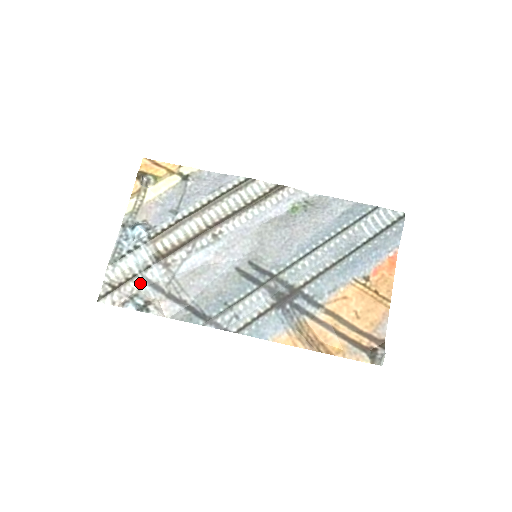
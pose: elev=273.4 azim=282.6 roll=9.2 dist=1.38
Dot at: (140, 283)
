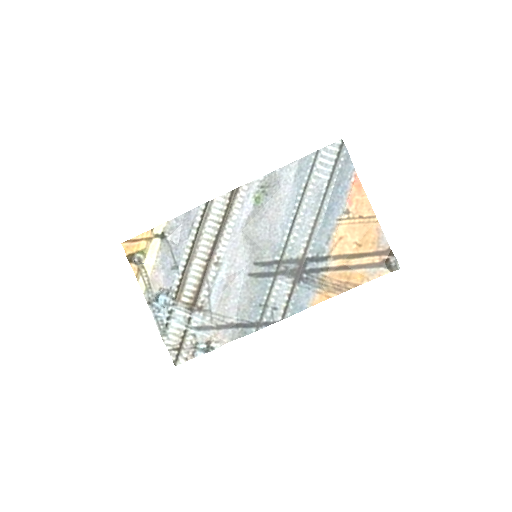
Dot at: (193, 334)
